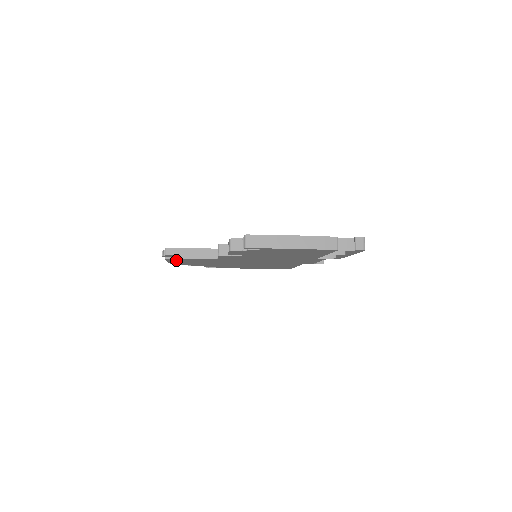
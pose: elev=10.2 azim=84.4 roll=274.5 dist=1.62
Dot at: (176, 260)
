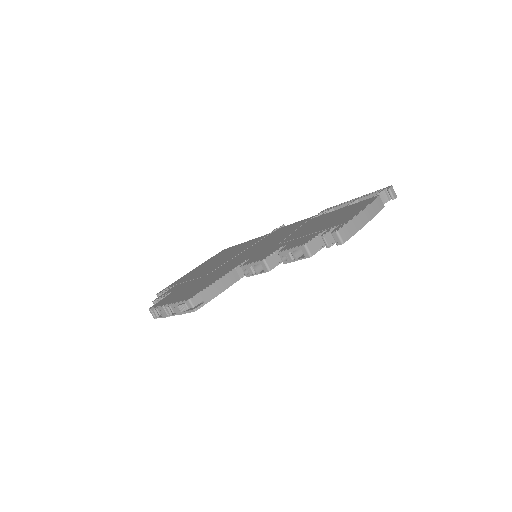
Dot at: occluded
